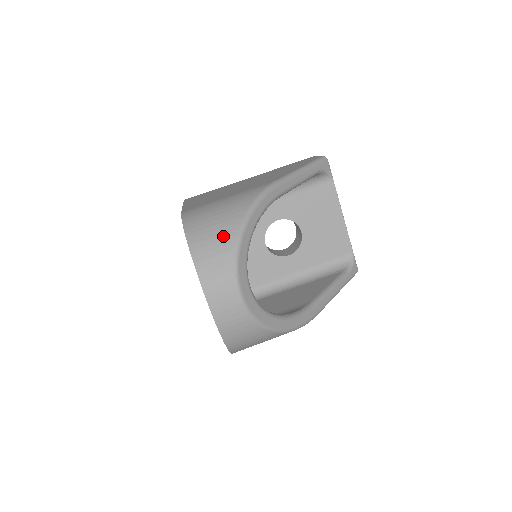
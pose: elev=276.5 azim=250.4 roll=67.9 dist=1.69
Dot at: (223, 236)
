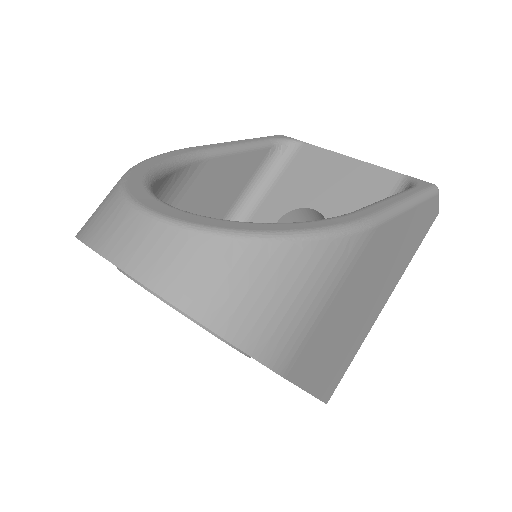
Dot at: occluded
